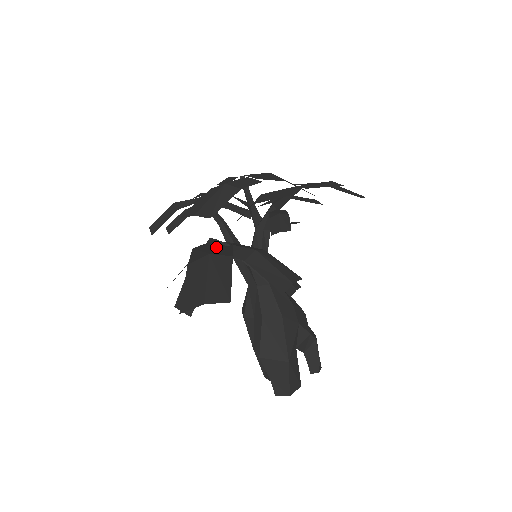
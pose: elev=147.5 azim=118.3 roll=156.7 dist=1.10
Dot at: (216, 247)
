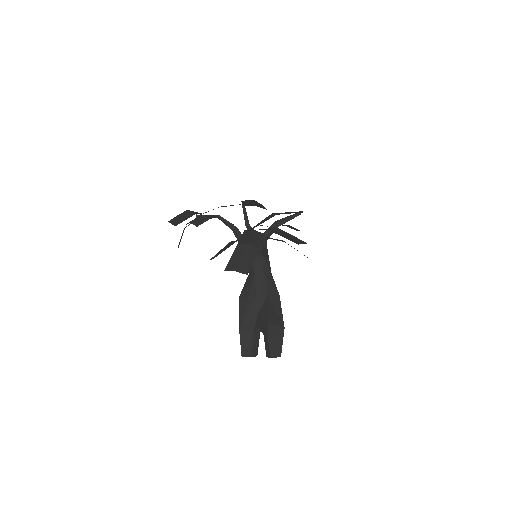
Dot at: occluded
